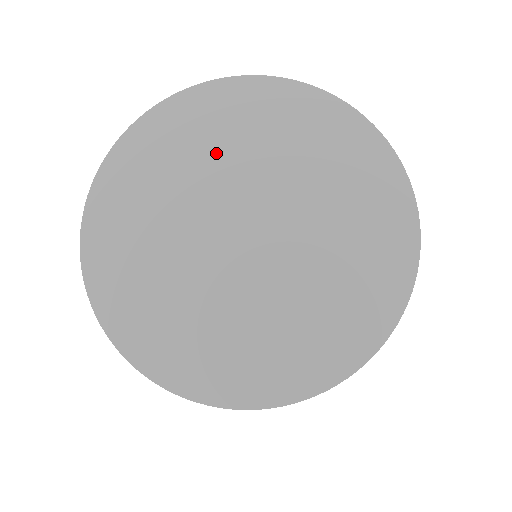
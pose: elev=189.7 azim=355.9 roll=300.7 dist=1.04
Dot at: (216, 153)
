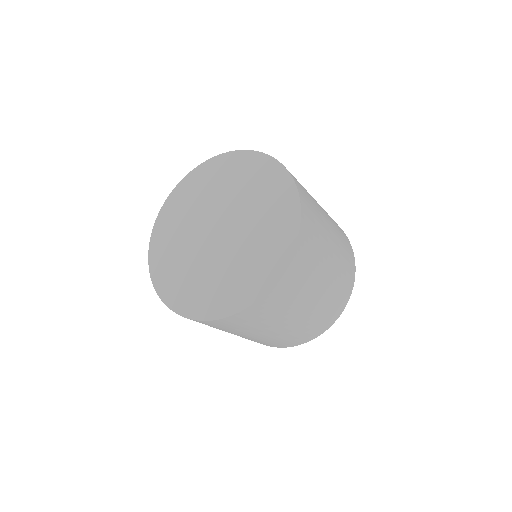
Dot at: (235, 188)
